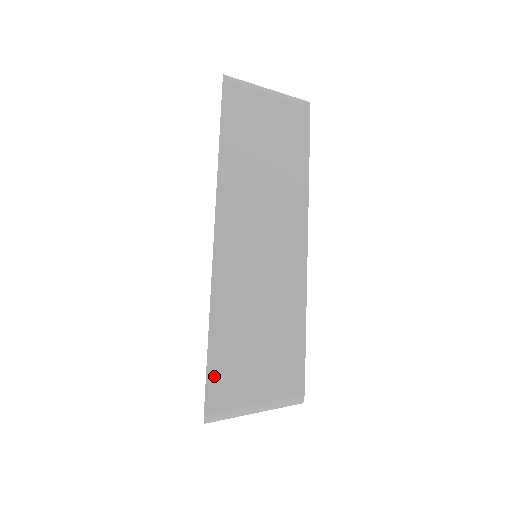
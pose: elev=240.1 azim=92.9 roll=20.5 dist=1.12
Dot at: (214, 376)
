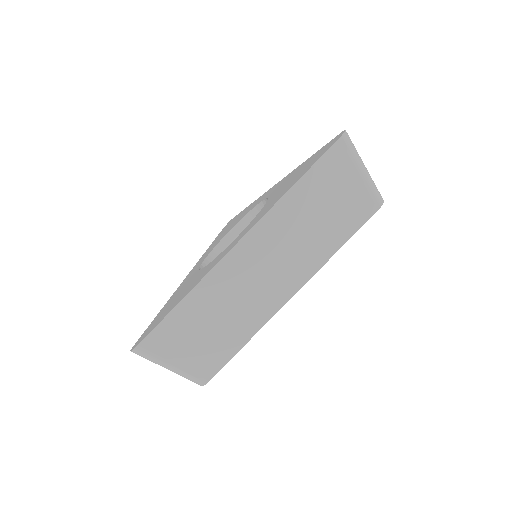
Dot at: (160, 331)
